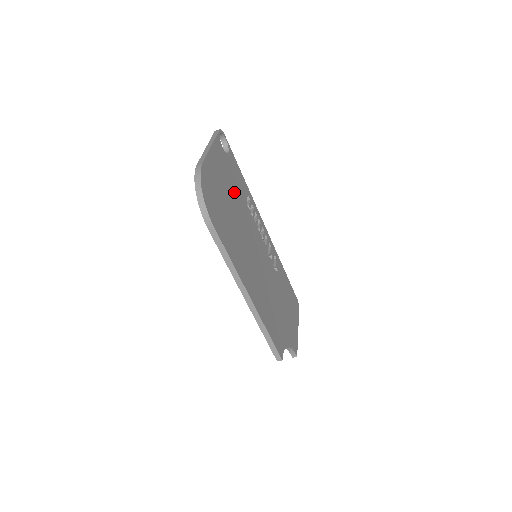
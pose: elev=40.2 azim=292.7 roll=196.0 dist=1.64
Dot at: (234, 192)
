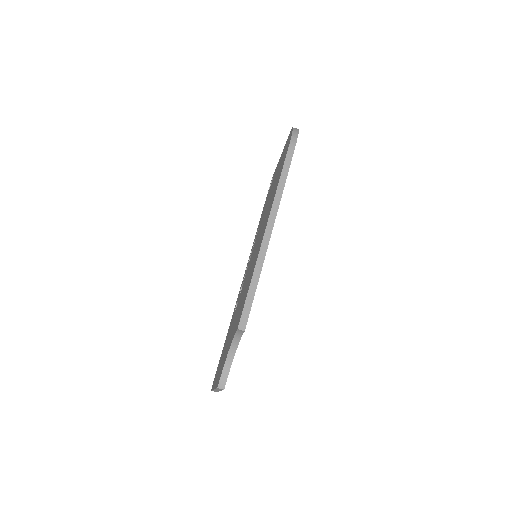
Dot at: occluded
